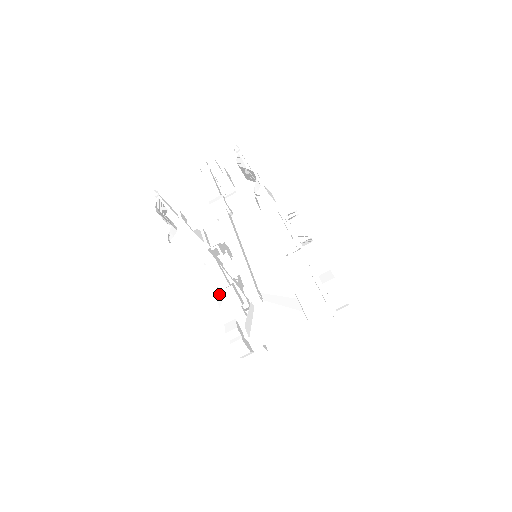
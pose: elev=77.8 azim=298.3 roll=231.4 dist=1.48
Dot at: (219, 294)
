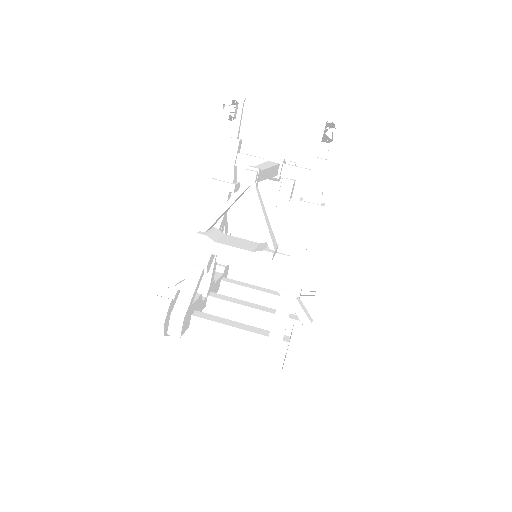
Dot at: occluded
